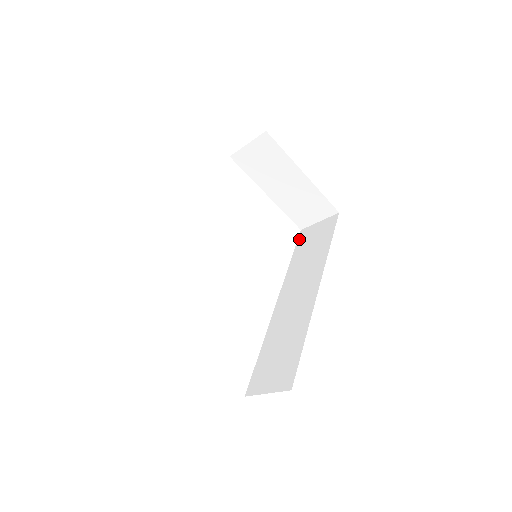
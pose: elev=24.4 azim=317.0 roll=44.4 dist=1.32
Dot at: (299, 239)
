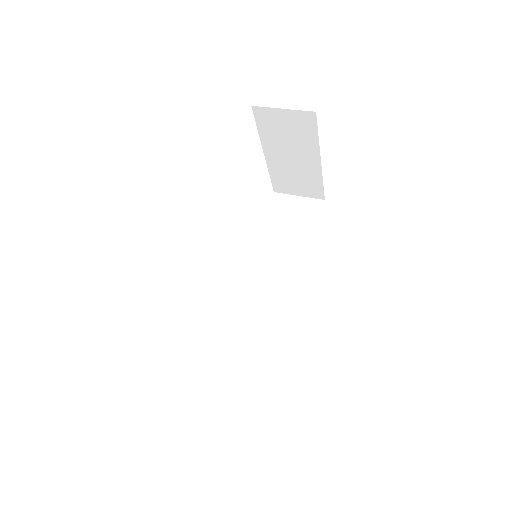
Dot at: (272, 205)
